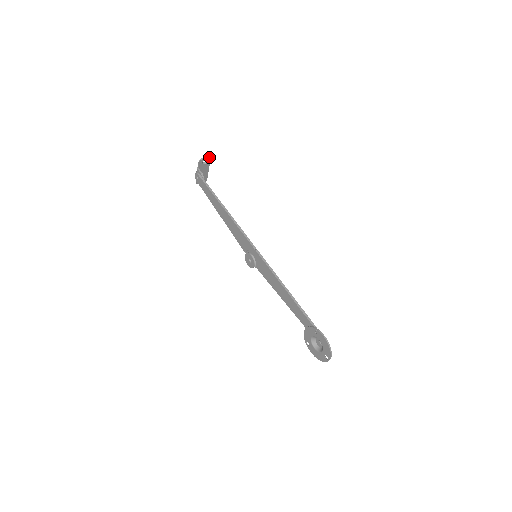
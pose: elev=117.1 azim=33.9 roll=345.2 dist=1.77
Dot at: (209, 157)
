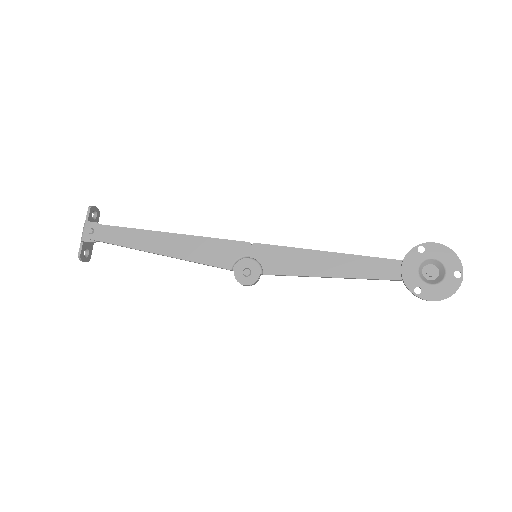
Dot at: (98, 210)
